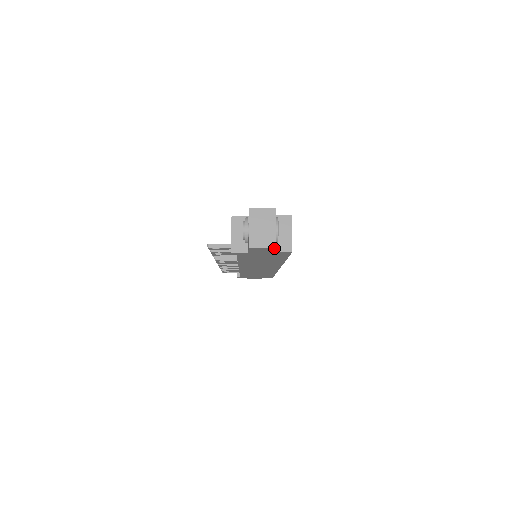
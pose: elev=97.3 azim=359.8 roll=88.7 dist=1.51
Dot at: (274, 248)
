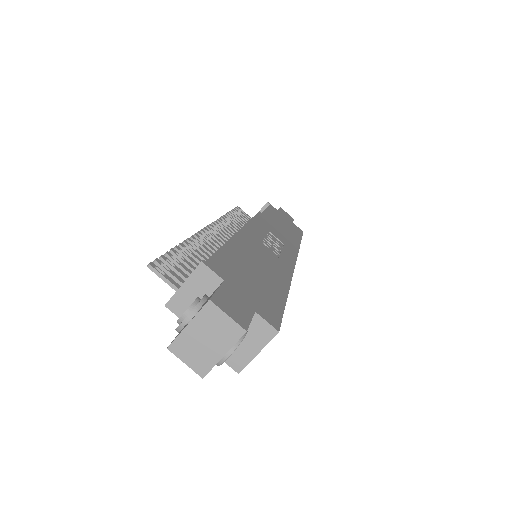
Dot at: (204, 372)
